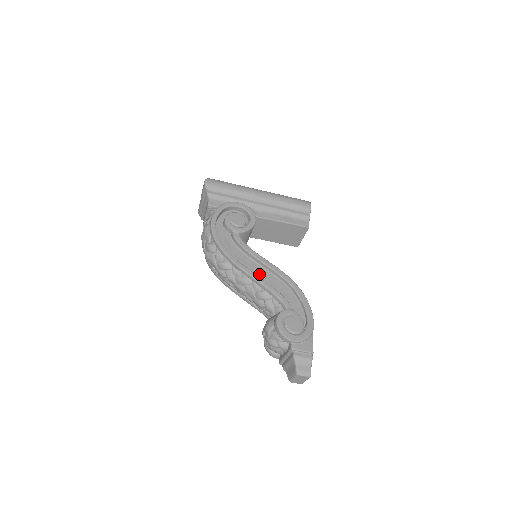
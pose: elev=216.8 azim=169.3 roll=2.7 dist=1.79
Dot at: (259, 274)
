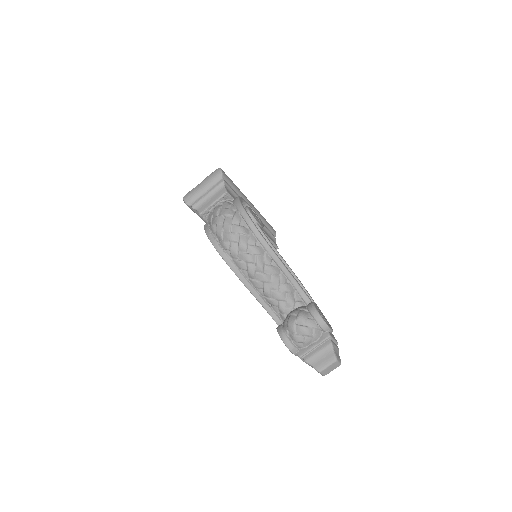
Dot at: occluded
